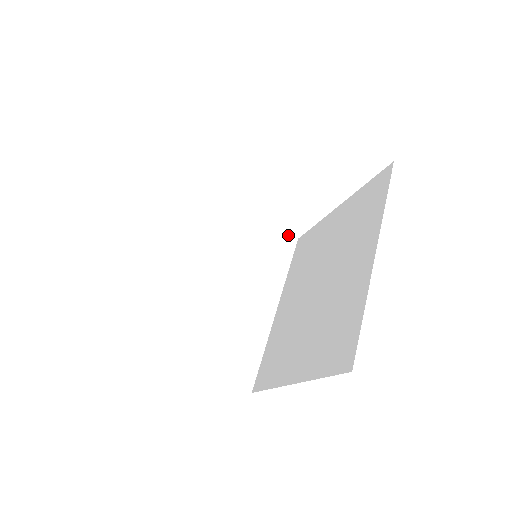
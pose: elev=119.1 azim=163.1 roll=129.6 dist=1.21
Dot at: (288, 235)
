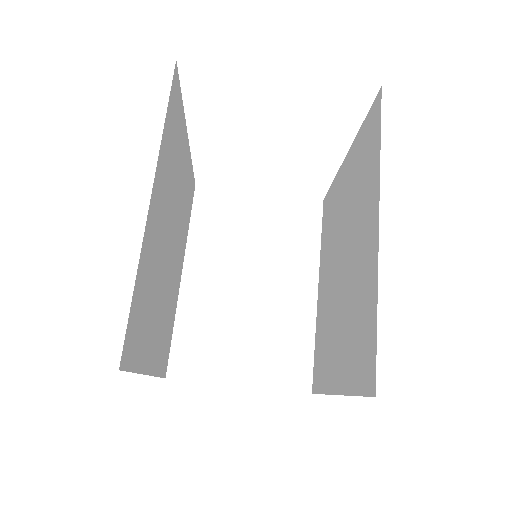
Dot at: (310, 200)
